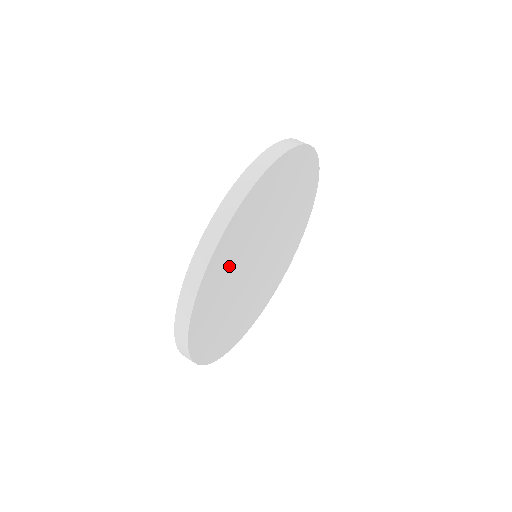
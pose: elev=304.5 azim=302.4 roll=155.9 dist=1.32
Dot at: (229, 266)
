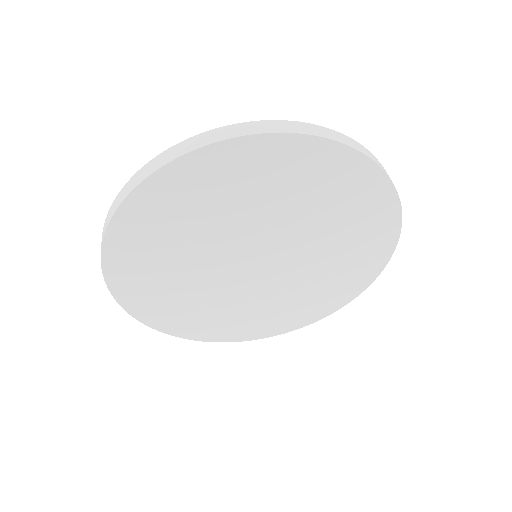
Dot at: (163, 250)
